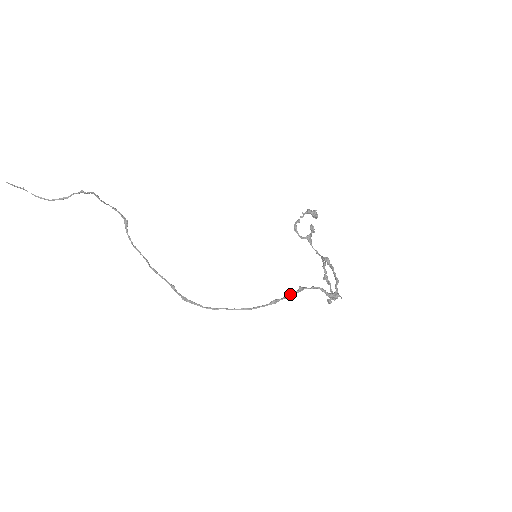
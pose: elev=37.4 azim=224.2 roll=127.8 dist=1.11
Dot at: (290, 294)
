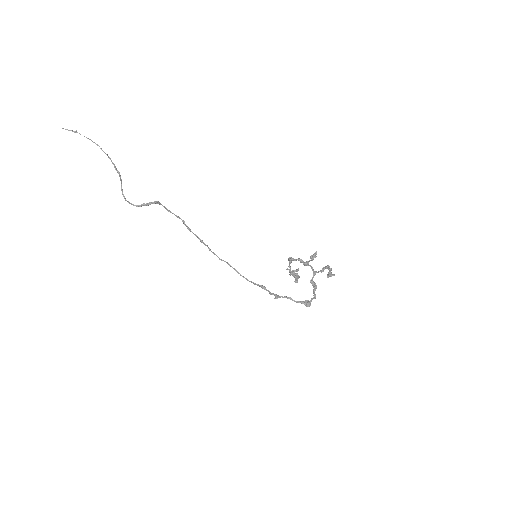
Dot at: (270, 294)
